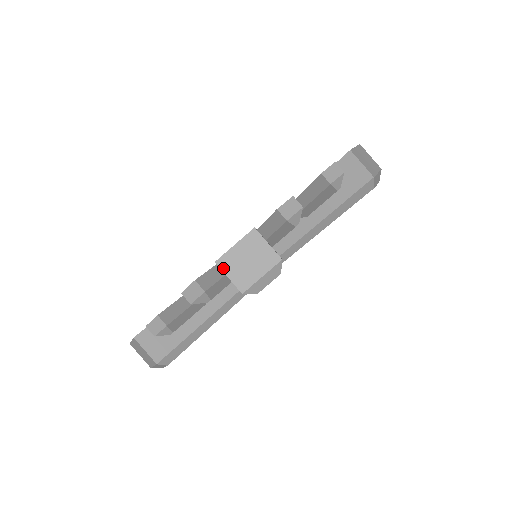
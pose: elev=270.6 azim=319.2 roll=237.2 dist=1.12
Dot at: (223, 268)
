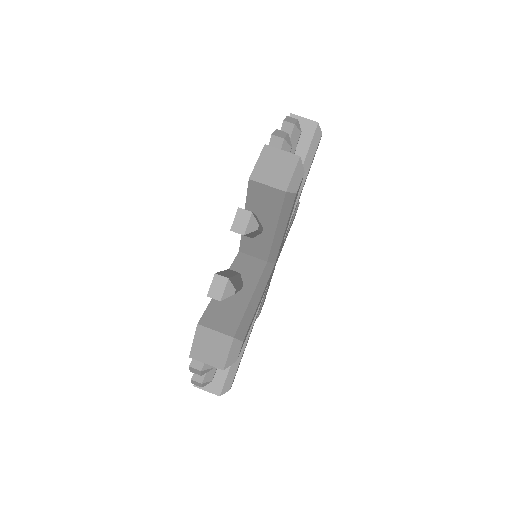
Dot at: (258, 180)
